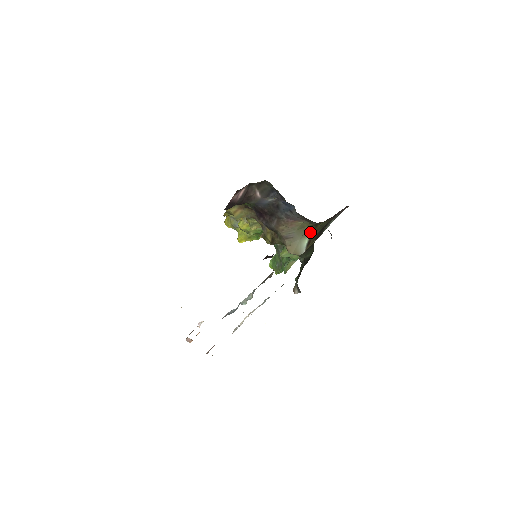
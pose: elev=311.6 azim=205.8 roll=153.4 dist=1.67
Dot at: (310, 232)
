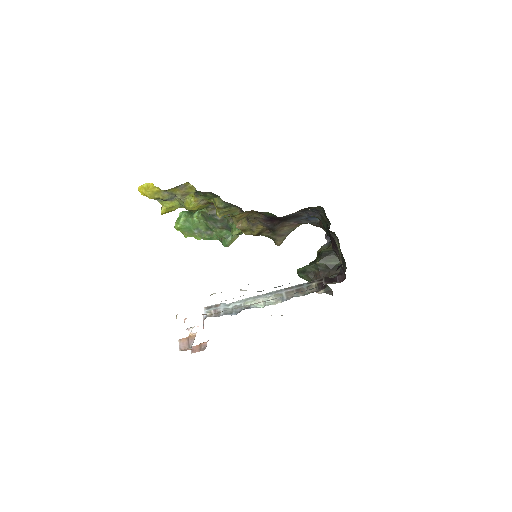
Dot at: occluded
